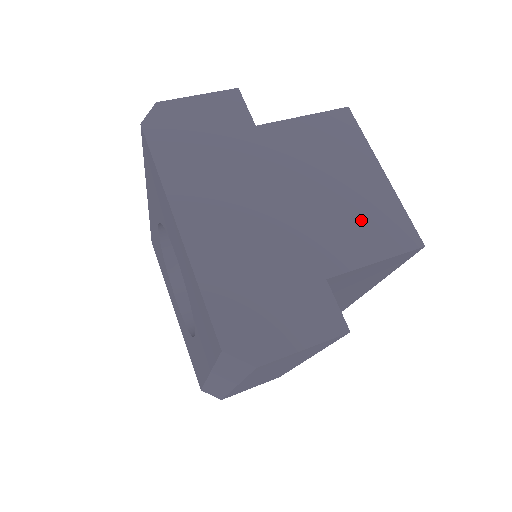
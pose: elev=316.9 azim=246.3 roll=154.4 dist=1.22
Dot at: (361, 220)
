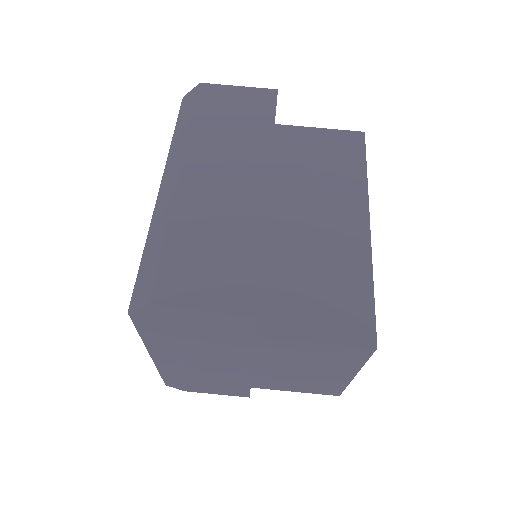
Dot at: (303, 382)
